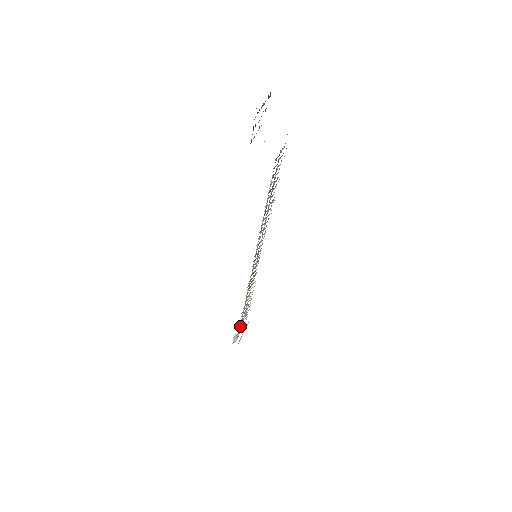
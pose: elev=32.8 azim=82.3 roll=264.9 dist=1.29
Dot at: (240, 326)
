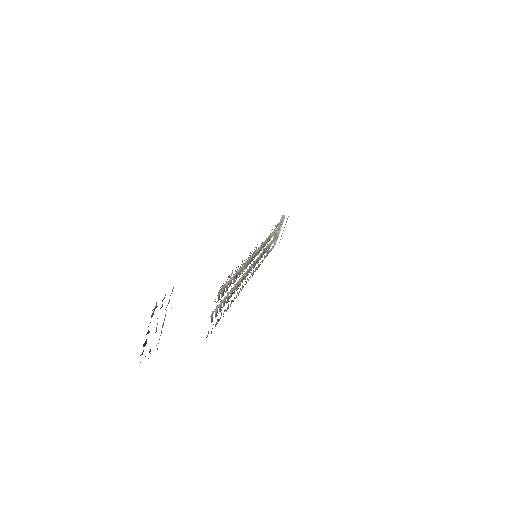
Dot at: occluded
